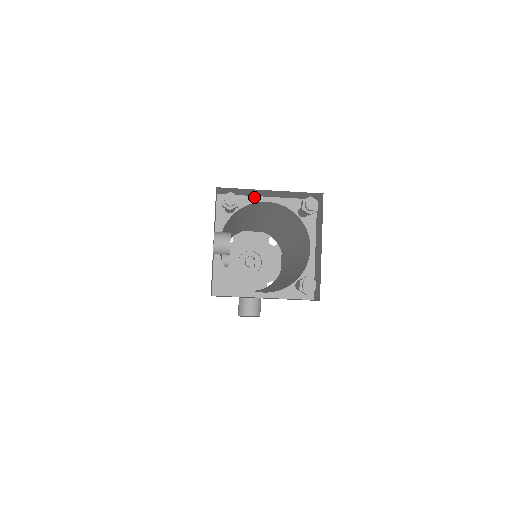
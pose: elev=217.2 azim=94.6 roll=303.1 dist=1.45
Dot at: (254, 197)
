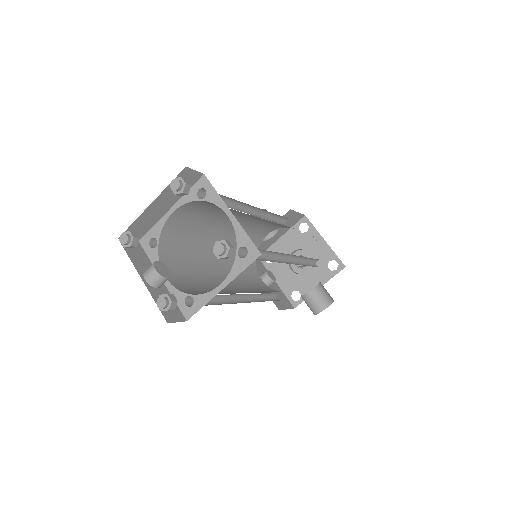
Dot at: (162, 218)
